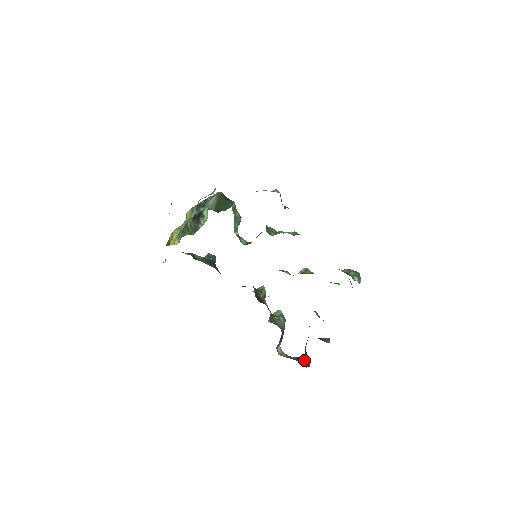
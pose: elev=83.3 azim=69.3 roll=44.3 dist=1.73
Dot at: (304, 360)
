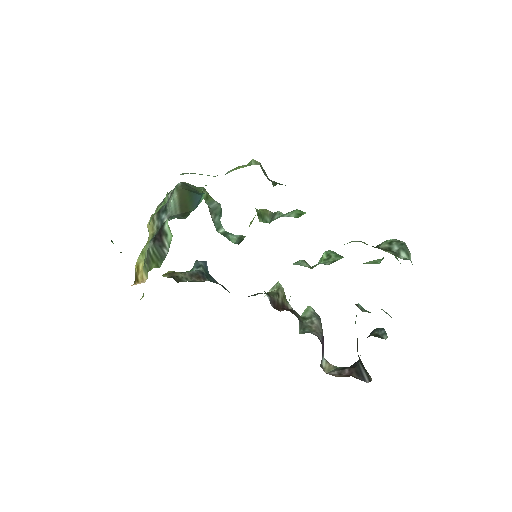
Dot at: (361, 371)
